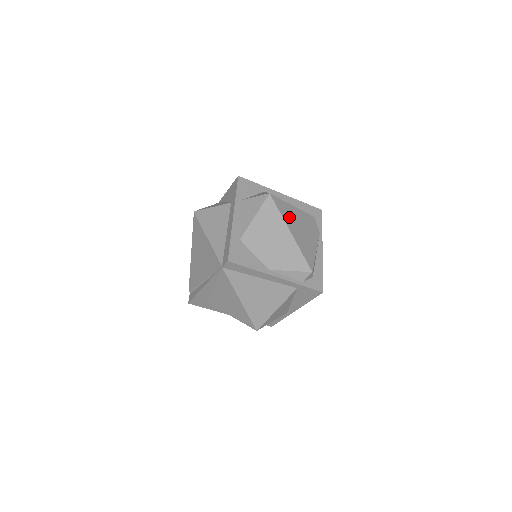
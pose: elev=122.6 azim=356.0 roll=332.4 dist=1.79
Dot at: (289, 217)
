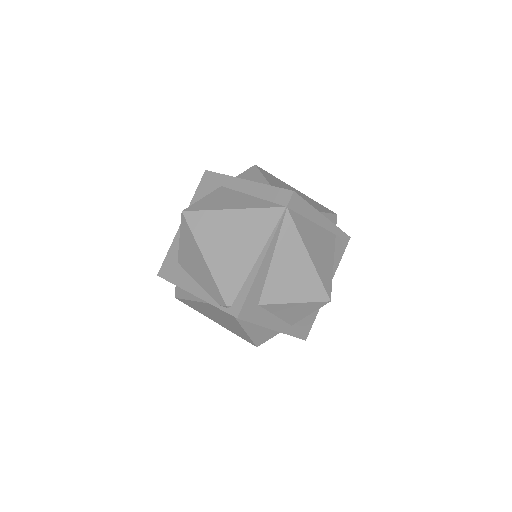
Dot at: occluded
